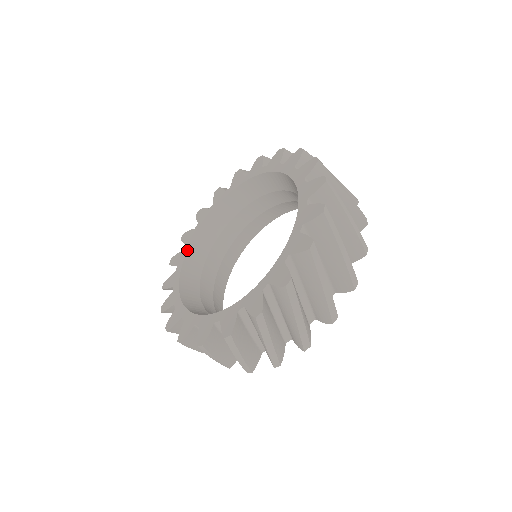
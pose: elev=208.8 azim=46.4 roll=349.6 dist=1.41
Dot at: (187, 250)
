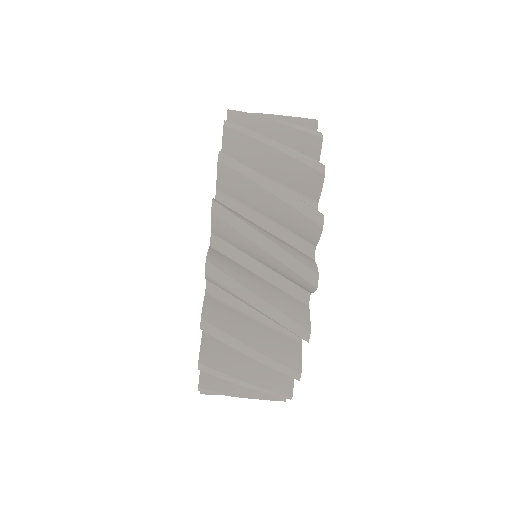
Dot at: occluded
